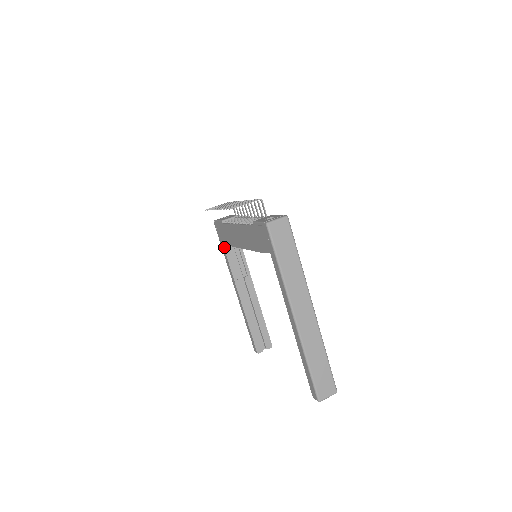
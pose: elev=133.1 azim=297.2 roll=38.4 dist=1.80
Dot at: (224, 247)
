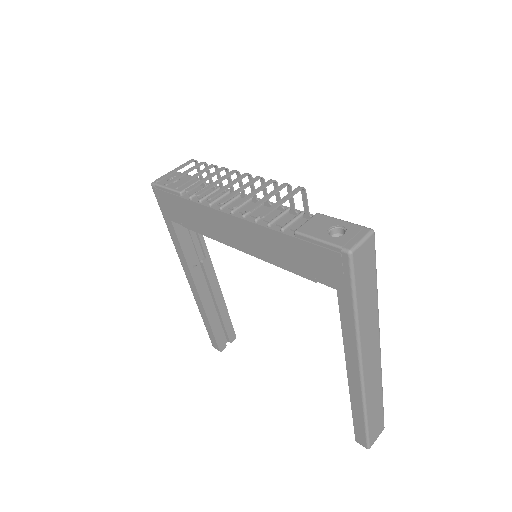
Dot at: (173, 225)
